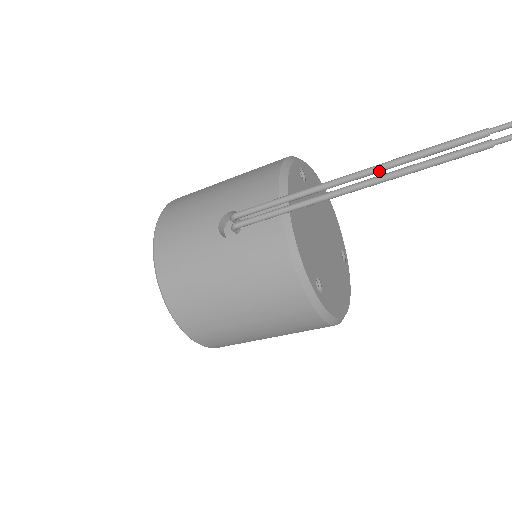
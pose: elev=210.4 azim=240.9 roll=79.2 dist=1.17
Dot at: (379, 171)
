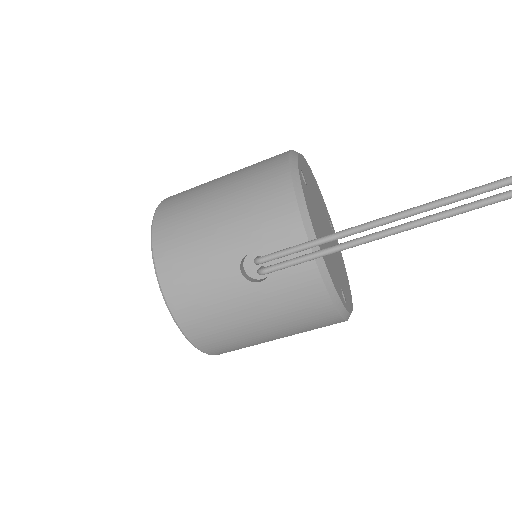
Dot at: occluded
